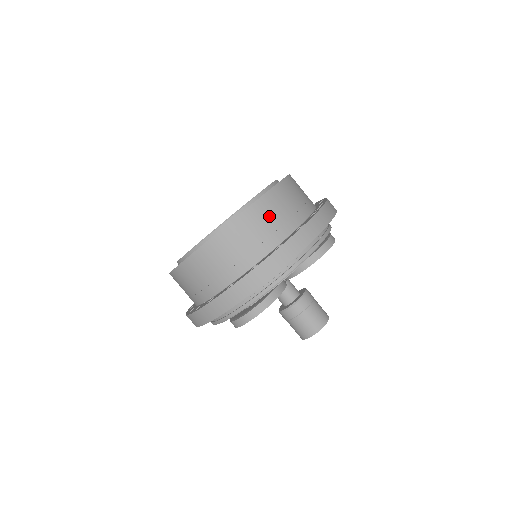
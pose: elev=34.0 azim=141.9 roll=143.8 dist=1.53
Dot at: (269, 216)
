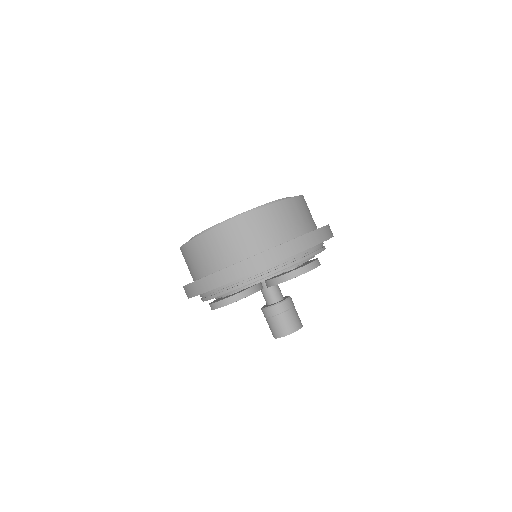
Dot at: (236, 237)
